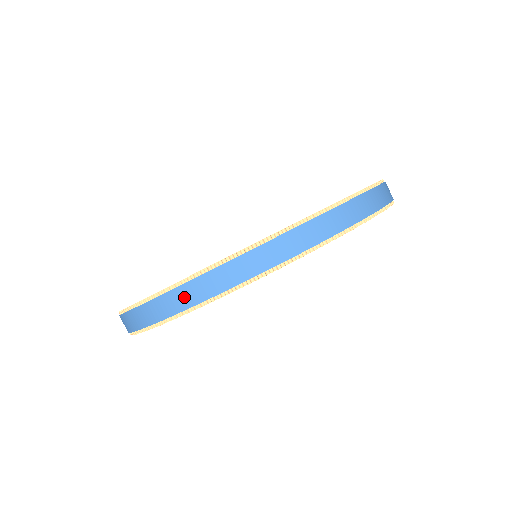
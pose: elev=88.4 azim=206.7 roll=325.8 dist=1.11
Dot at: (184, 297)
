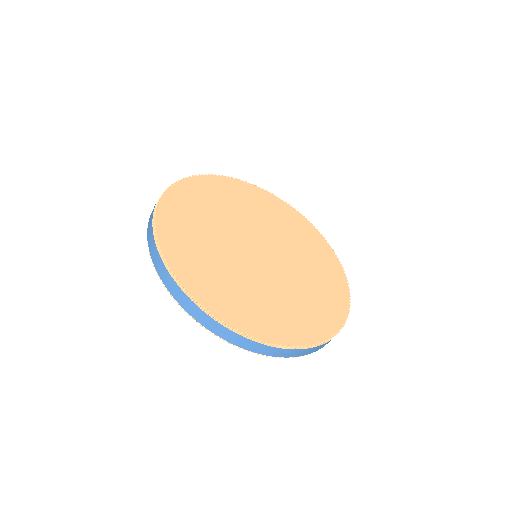
Dot at: (156, 259)
